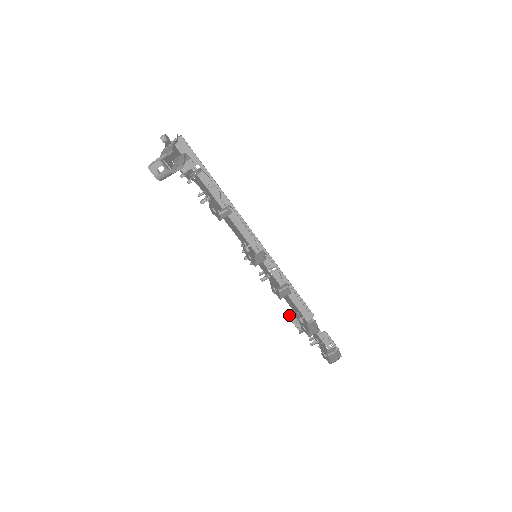
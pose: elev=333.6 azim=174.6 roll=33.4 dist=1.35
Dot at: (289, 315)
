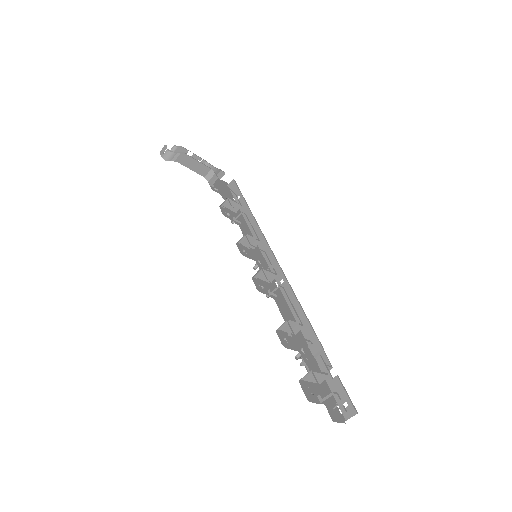
Dot at: occluded
